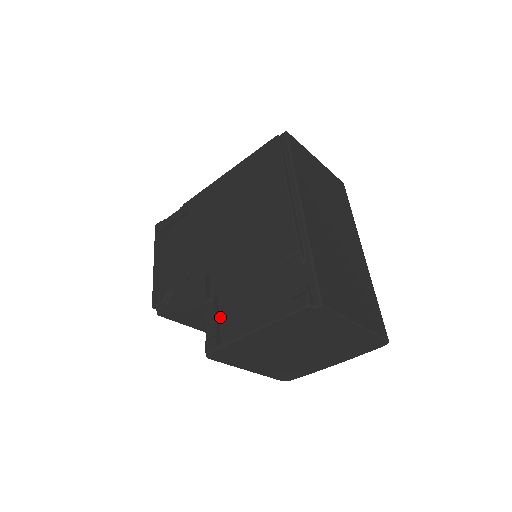
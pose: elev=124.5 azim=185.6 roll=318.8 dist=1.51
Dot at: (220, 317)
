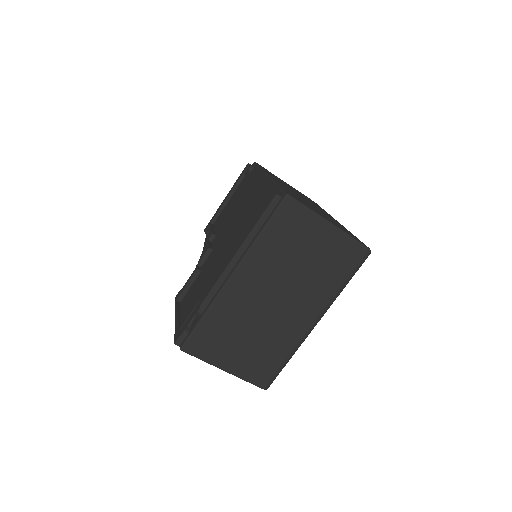
Dot at: (192, 285)
